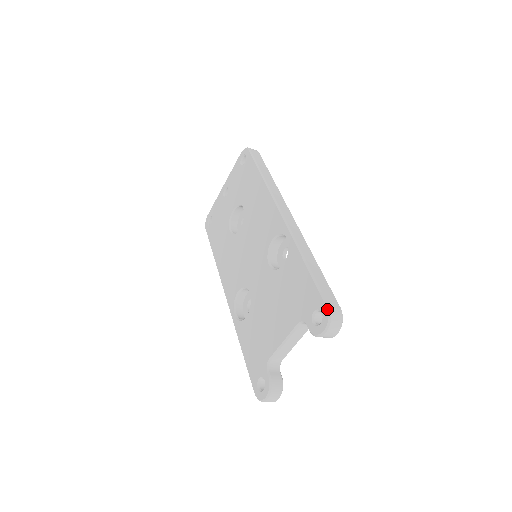
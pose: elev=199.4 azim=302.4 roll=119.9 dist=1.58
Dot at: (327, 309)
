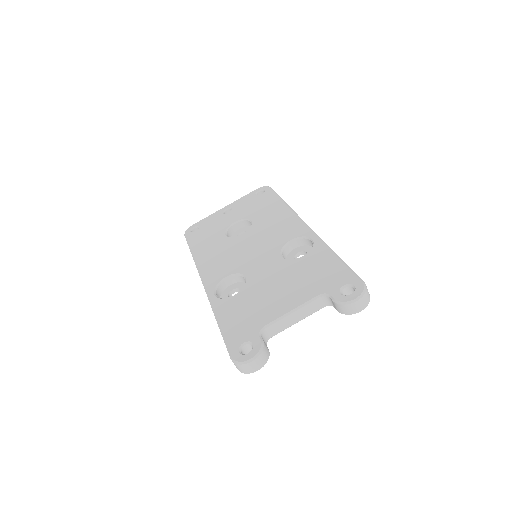
Dot at: (363, 283)
